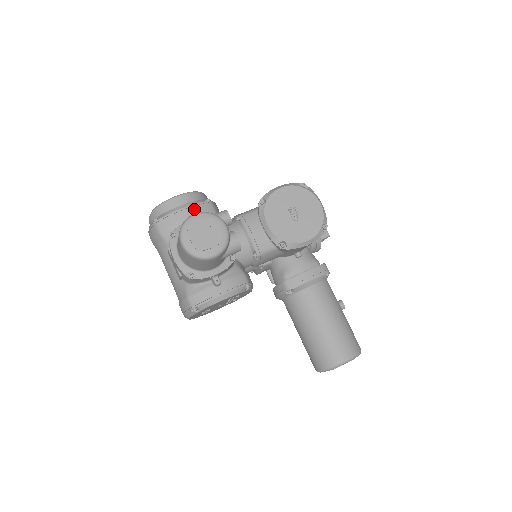
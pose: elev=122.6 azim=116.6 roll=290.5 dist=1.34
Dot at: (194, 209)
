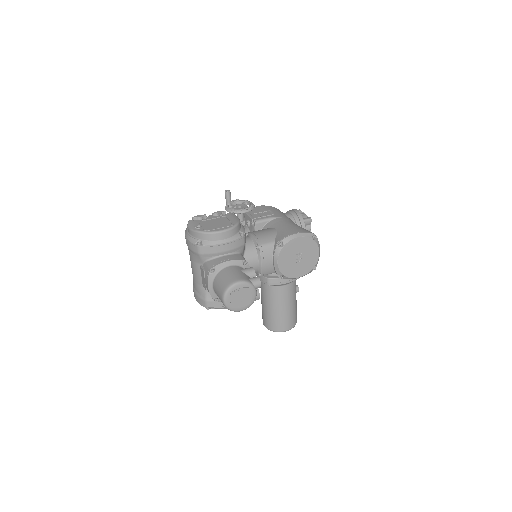
Dot at: (231, 245)
